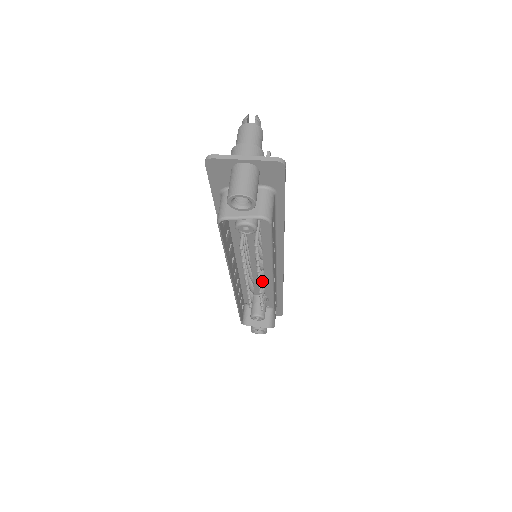
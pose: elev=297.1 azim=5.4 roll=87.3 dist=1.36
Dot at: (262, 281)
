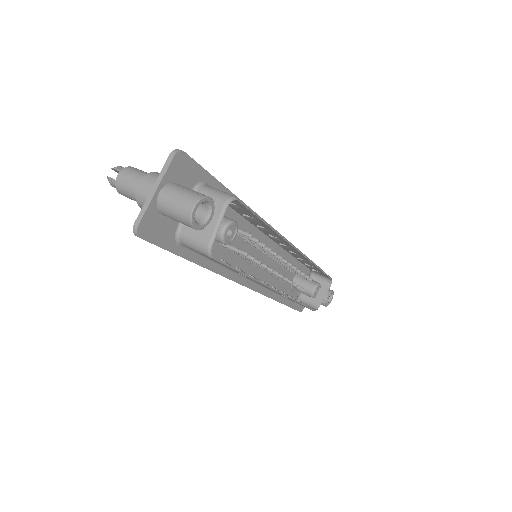
Dot at: occluded
